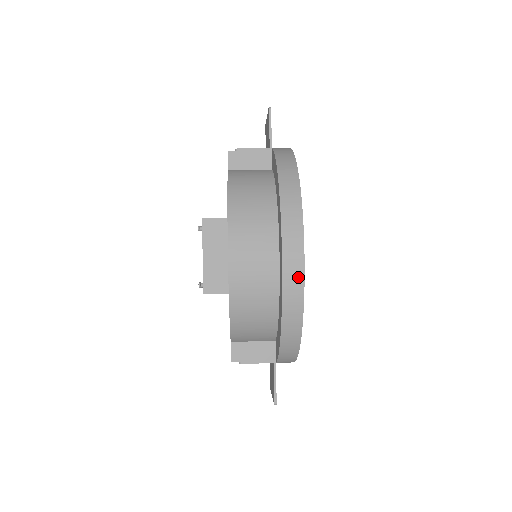
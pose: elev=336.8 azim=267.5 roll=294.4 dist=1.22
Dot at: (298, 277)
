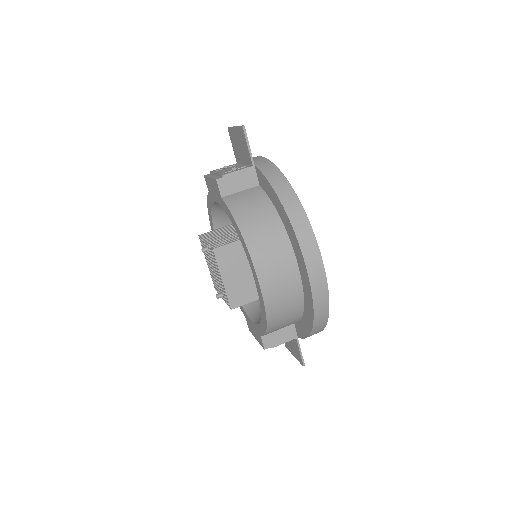
Dot at: (323, 290)
